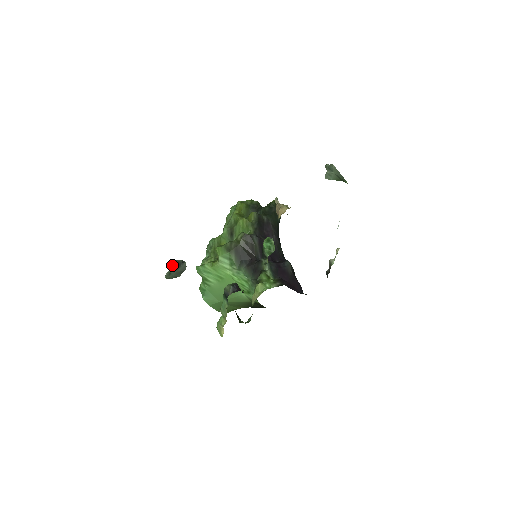
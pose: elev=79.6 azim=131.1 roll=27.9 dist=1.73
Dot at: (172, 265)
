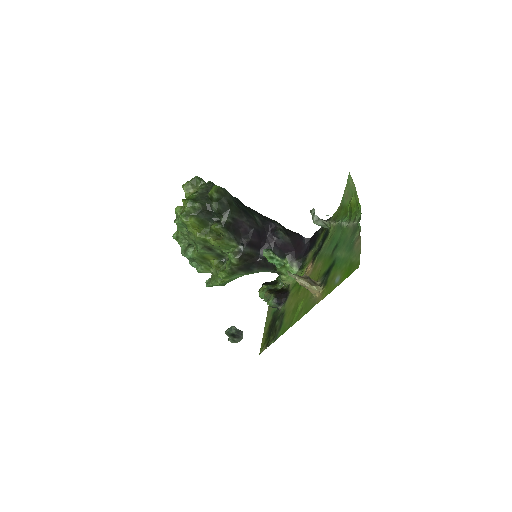
Dot at: (228, 336)
